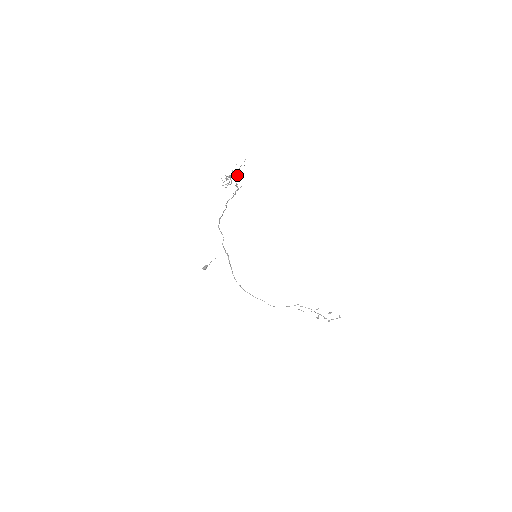
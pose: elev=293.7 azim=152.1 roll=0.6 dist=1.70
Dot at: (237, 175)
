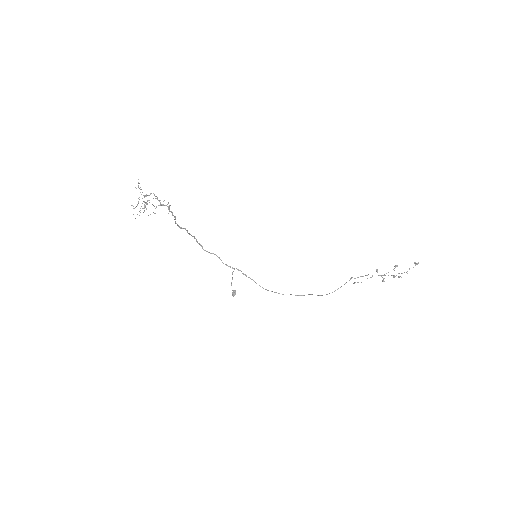
Dot at: occluded
